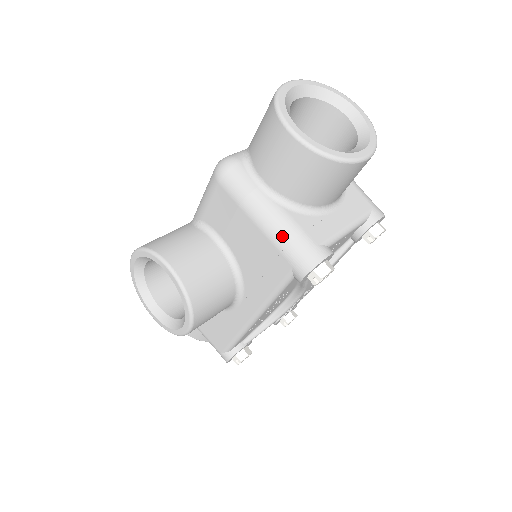
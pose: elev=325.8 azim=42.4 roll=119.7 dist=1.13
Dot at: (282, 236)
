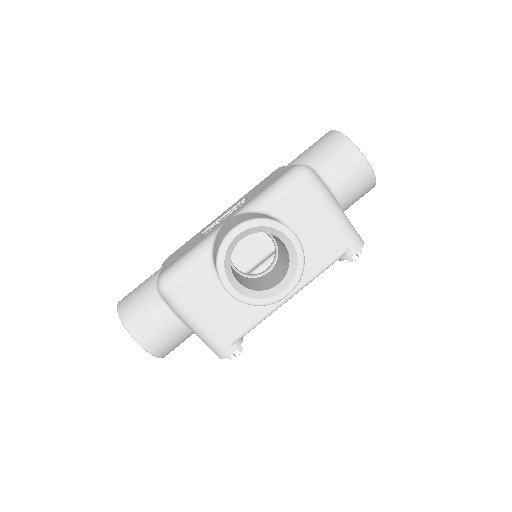
Dot at: (347, 223)
